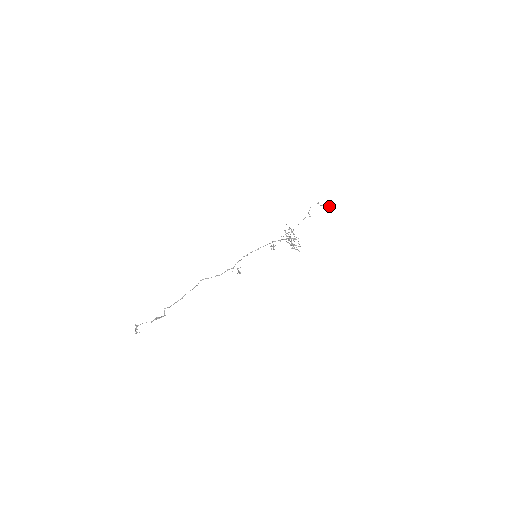
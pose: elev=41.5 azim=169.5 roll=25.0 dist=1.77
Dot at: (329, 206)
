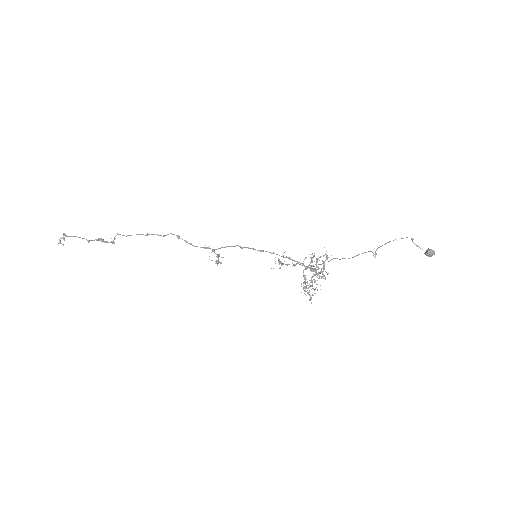
Dot at: (428, 254)
